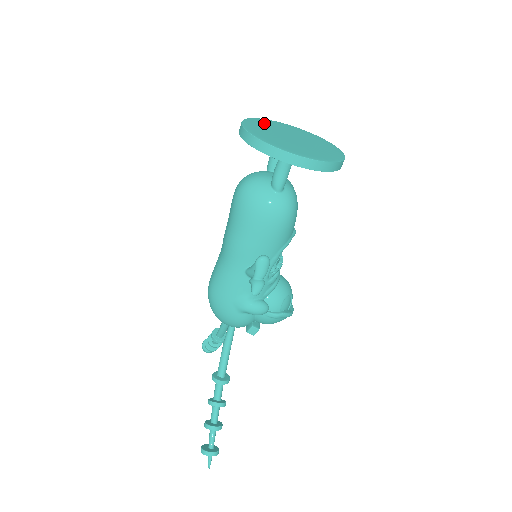
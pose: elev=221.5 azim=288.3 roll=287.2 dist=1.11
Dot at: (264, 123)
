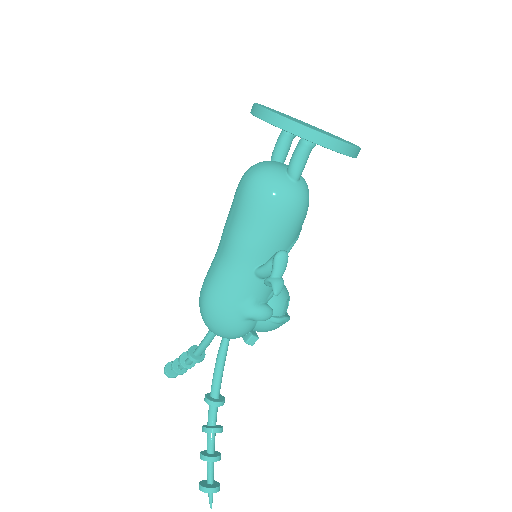
Dot at: (272, 109)
